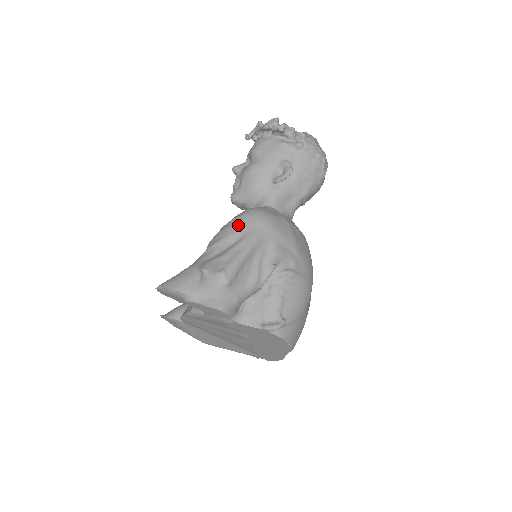
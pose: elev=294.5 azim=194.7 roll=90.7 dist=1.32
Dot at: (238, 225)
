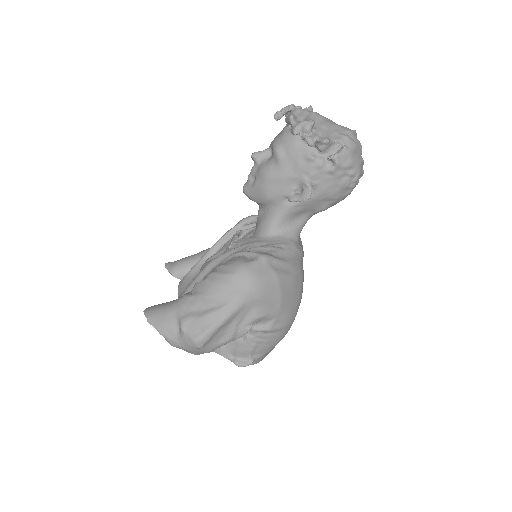
Dot at: (223, 287)
